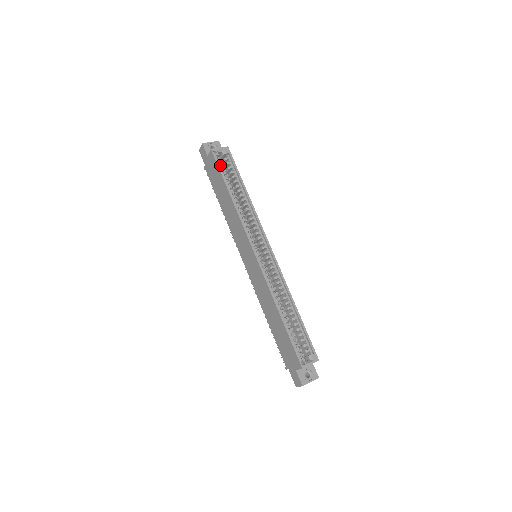
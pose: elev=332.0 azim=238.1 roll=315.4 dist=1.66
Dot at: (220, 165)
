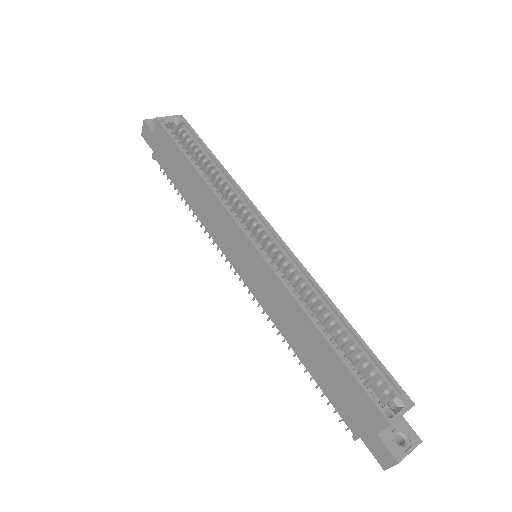
Dot at: (174, 137)
